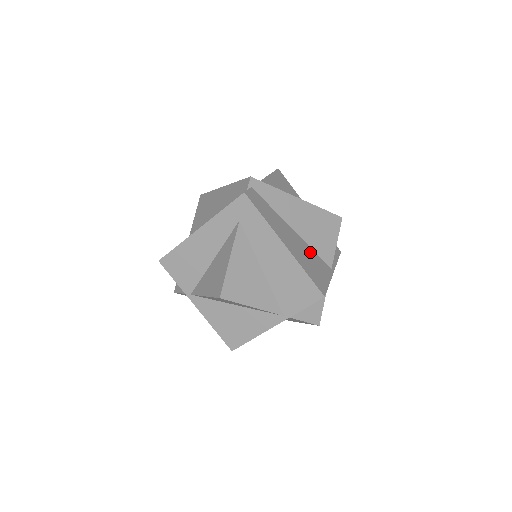
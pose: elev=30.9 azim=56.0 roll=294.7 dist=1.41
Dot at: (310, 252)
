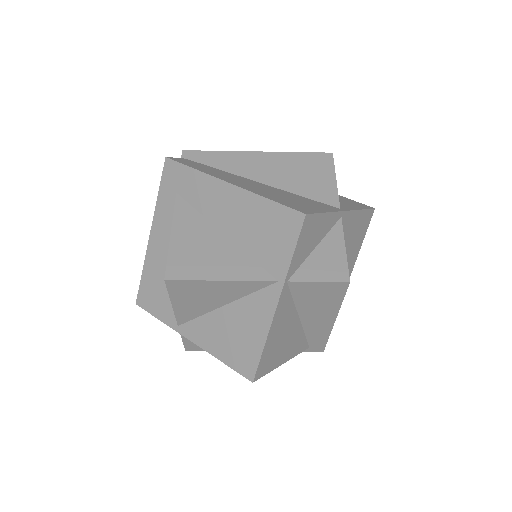
Dot at: (290, 195)
